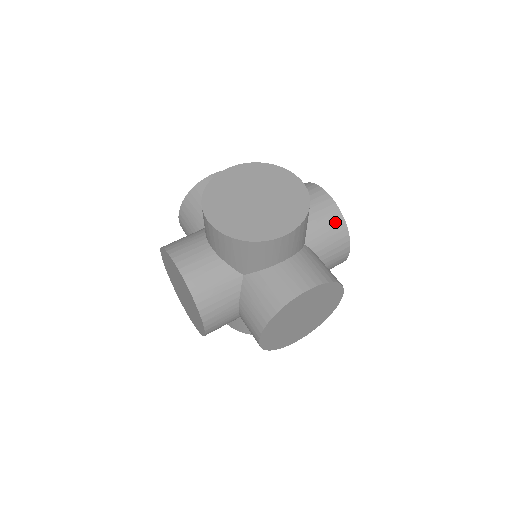
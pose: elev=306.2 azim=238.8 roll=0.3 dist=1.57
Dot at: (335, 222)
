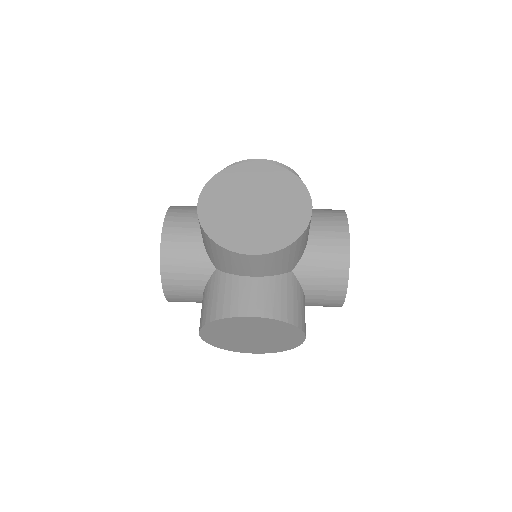
Dot at: (337, 265)
